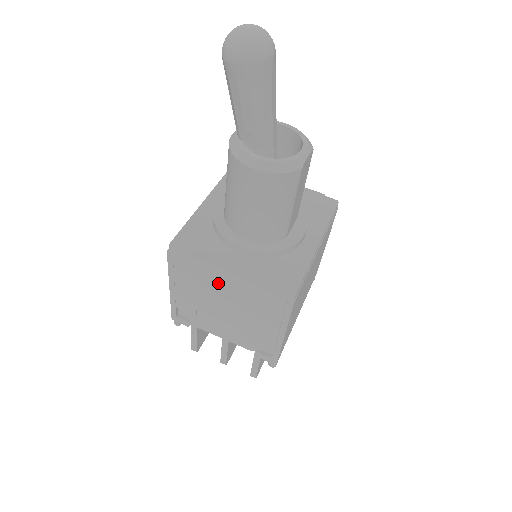
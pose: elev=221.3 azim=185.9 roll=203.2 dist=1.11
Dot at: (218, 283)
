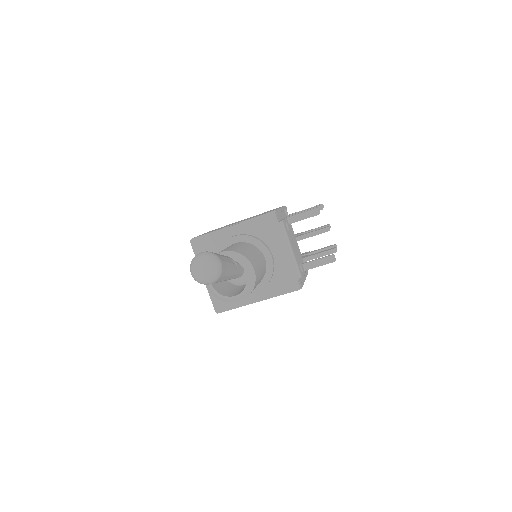
Dot at: occluded
